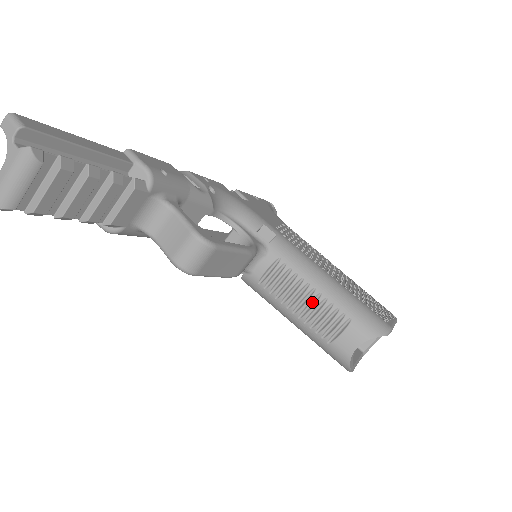
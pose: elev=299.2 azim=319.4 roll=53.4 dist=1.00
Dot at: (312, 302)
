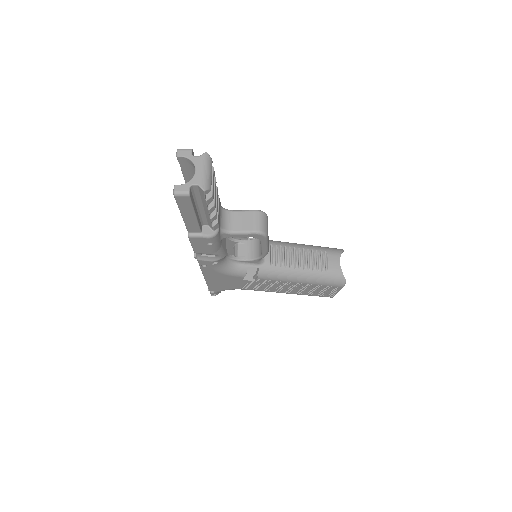
Dot at: (303, 256)
